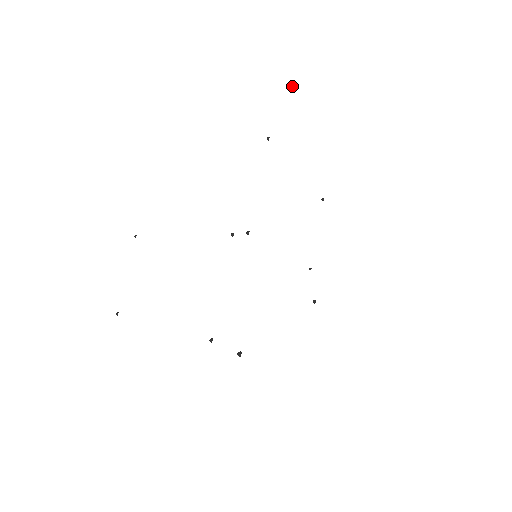
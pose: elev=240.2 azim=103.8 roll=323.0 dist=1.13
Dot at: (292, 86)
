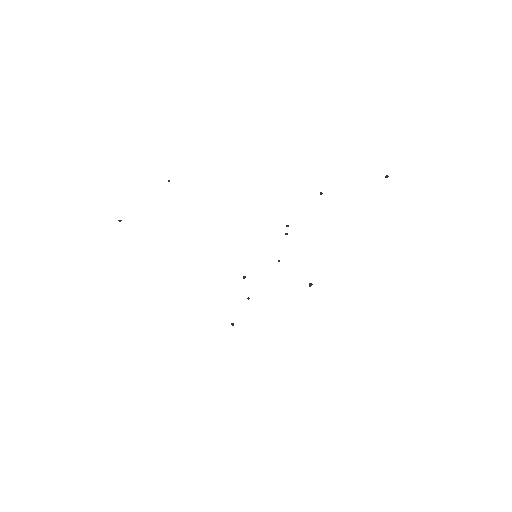
Dot at: (388, 176)
